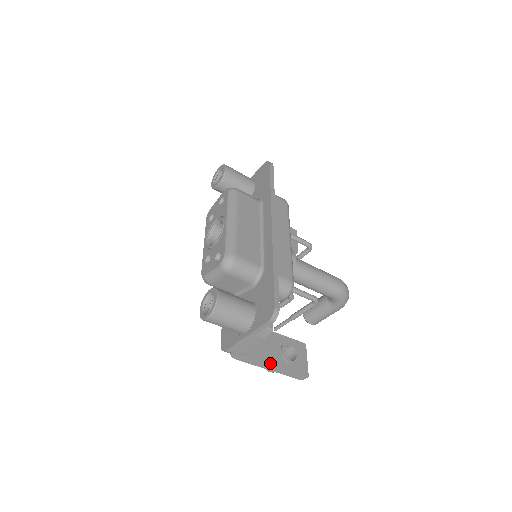
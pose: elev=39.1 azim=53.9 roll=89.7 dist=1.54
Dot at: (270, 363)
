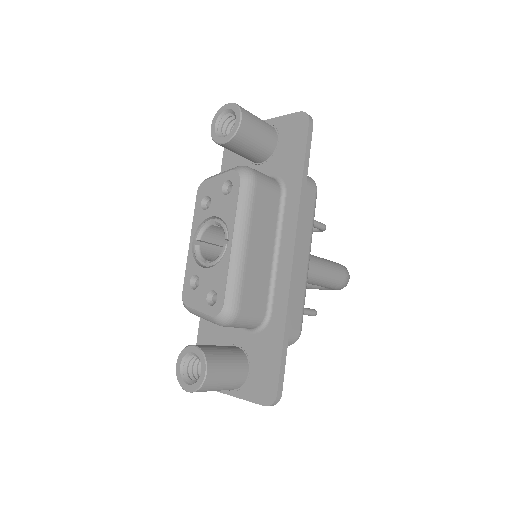
Dot at: occluded
